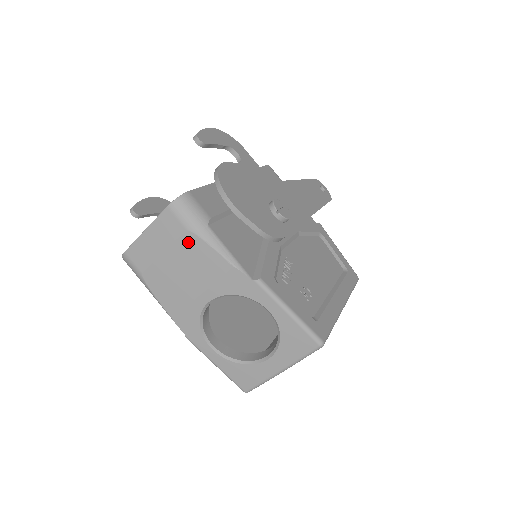
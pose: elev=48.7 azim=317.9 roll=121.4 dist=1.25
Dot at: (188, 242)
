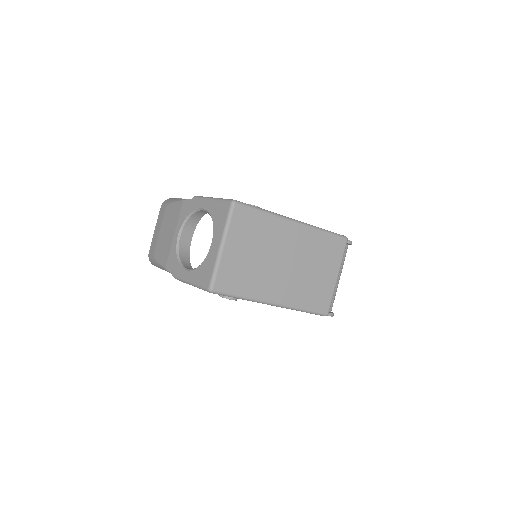
Dot at: (167, 212)
